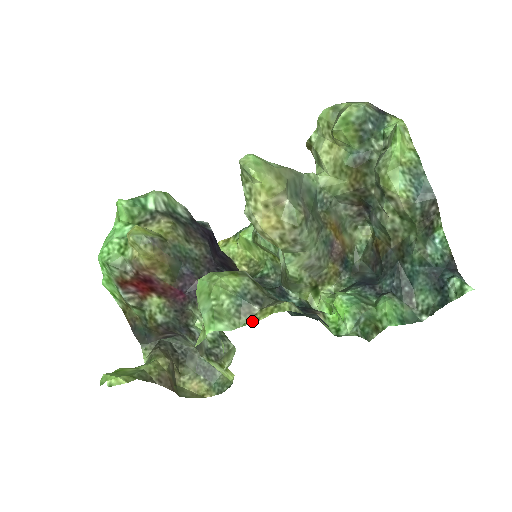
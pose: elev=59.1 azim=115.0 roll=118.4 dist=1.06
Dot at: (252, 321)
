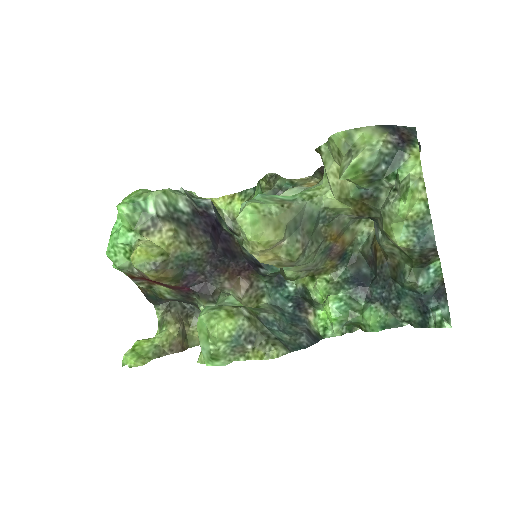
Dot at: (245, 358)
